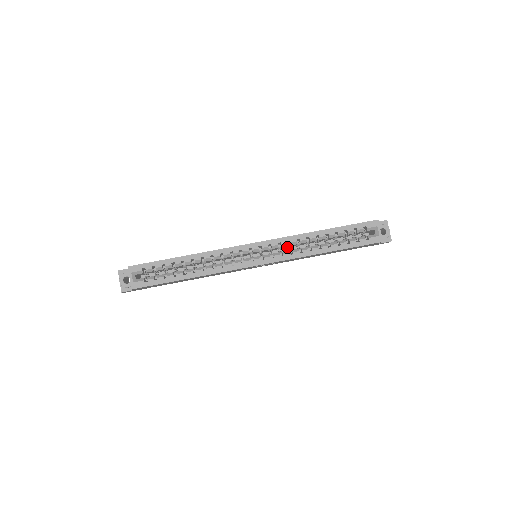
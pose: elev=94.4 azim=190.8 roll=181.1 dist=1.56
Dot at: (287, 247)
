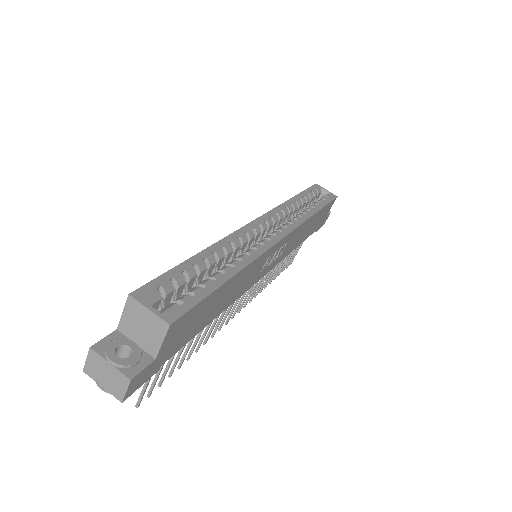
Dot at: (281, 224)
